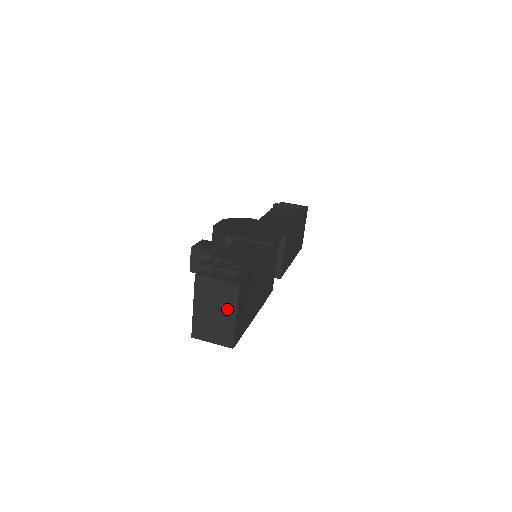
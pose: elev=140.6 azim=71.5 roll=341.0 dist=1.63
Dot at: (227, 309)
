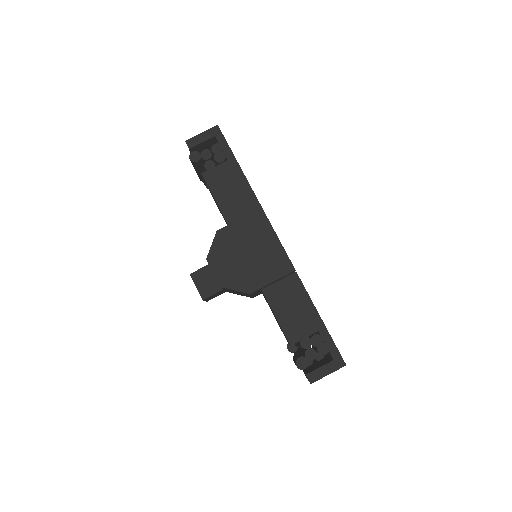
Dot at: occluded
